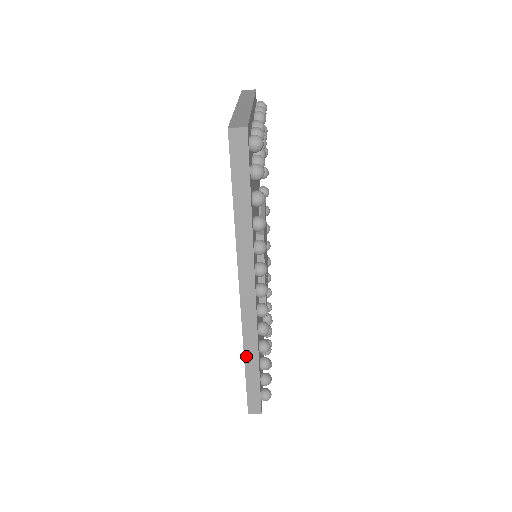
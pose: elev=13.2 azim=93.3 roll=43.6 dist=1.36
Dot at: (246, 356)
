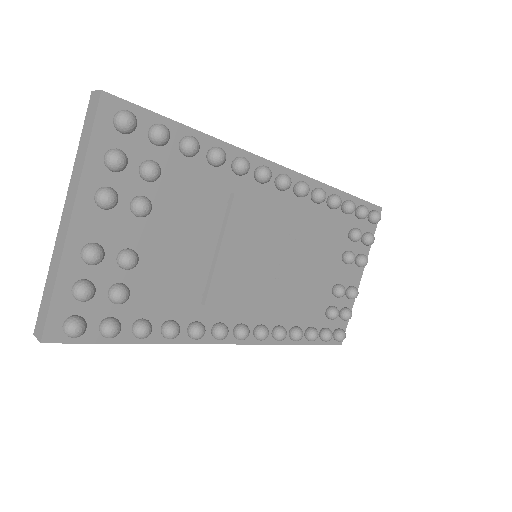
Dot at: occluded
